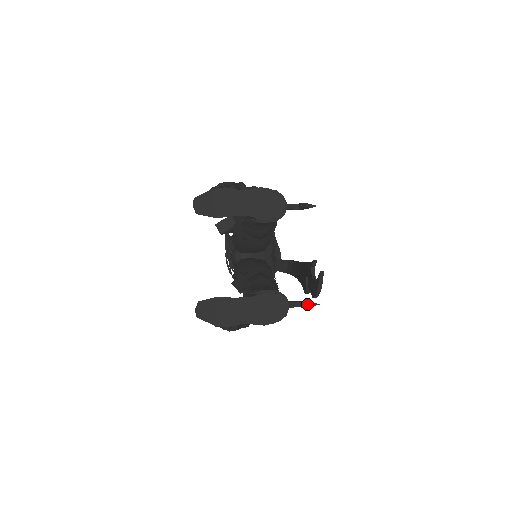
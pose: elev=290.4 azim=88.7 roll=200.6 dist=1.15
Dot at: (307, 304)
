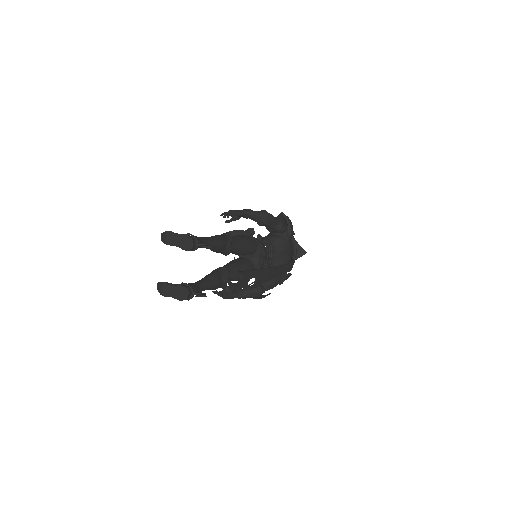
Dot at: (198, 295)
